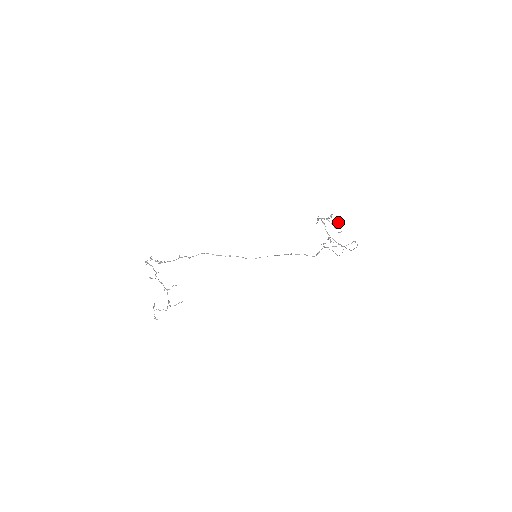
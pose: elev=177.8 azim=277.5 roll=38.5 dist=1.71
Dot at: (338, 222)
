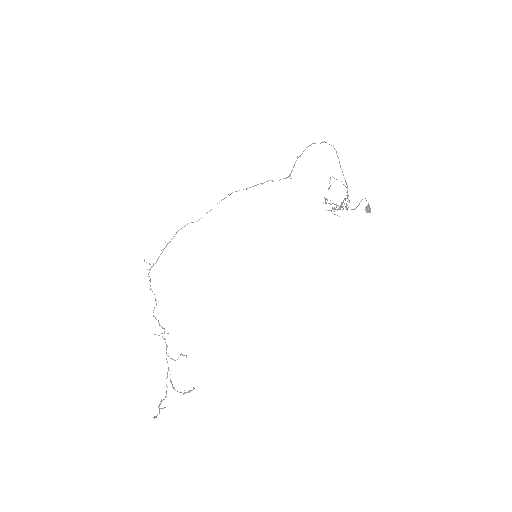
Dot at: (366, 207)
